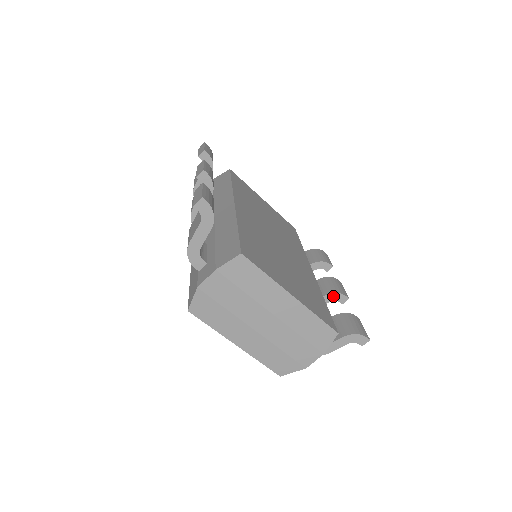
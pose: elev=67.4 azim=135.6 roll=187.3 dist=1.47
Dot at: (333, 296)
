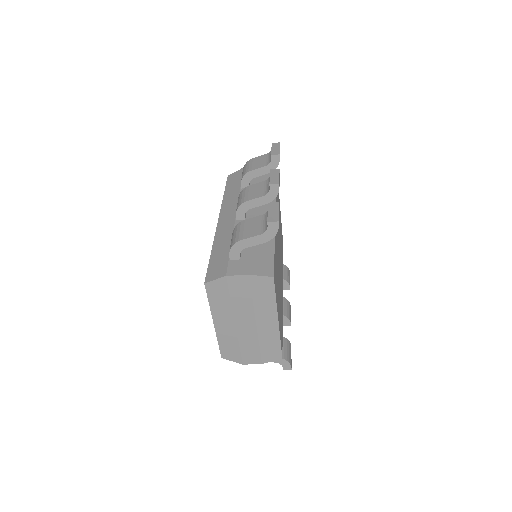
Dot at: (283, 317)
